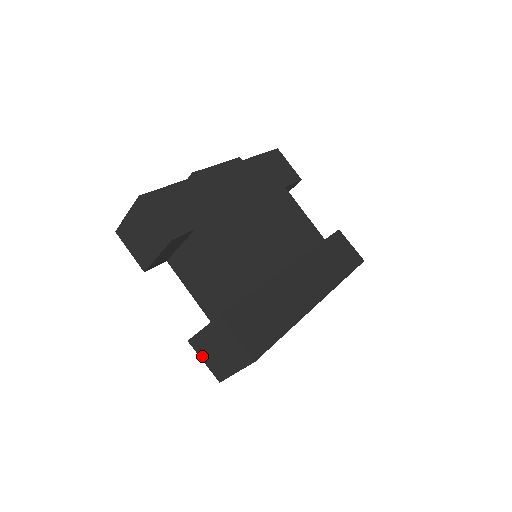
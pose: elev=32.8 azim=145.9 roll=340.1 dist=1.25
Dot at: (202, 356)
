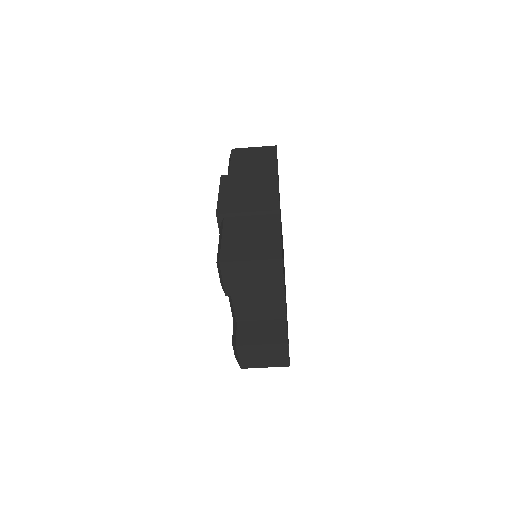
Dot at: (241, 355)
